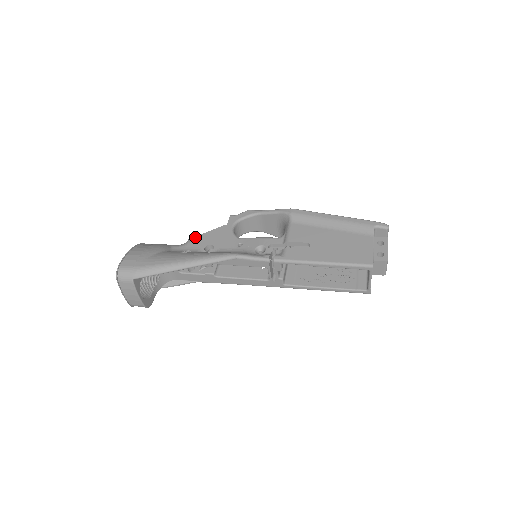
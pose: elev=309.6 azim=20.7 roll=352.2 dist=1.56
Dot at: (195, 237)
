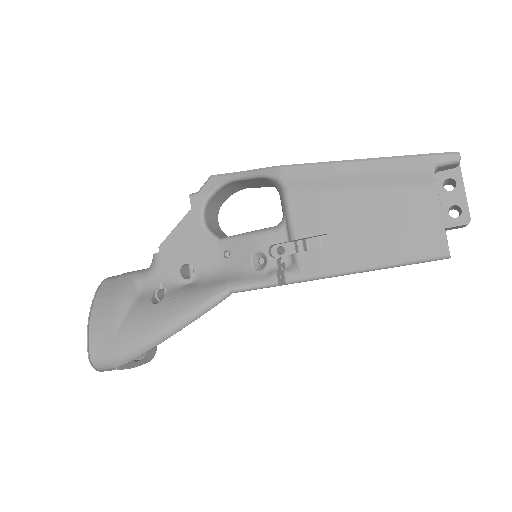
Dot at: (159, 255)
